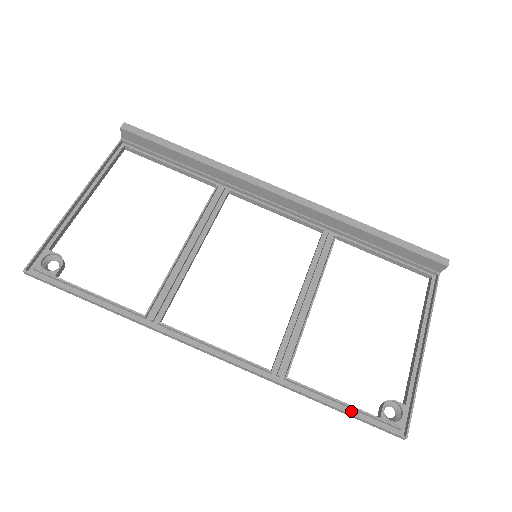
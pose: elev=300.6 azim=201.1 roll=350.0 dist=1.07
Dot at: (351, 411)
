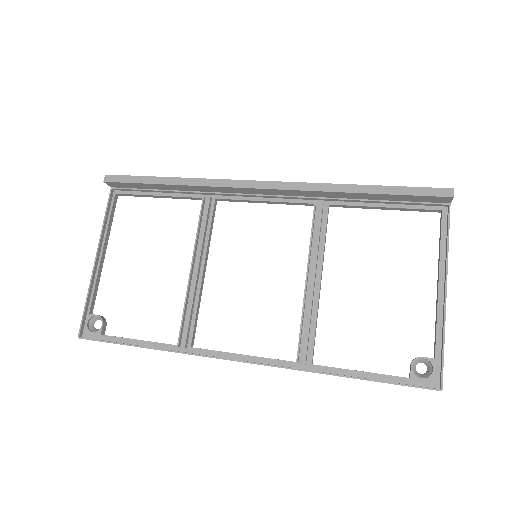
Dot at: (381, 378)
